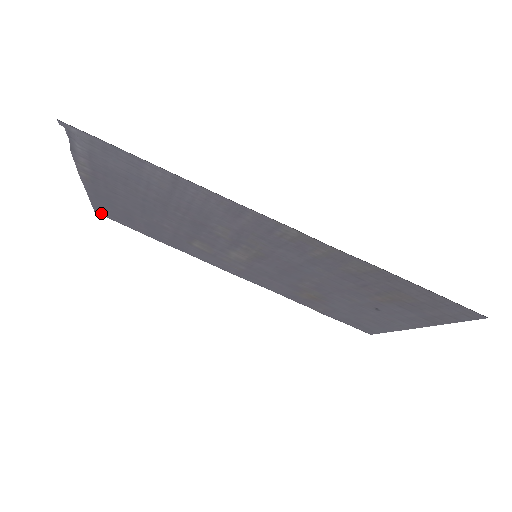
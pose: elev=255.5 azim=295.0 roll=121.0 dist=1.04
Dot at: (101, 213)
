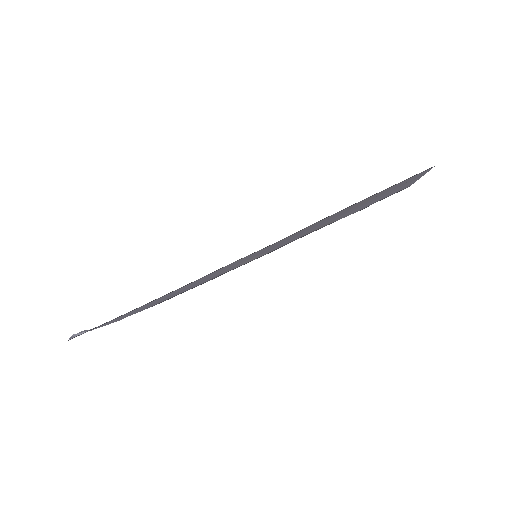
Dot at: occluded
